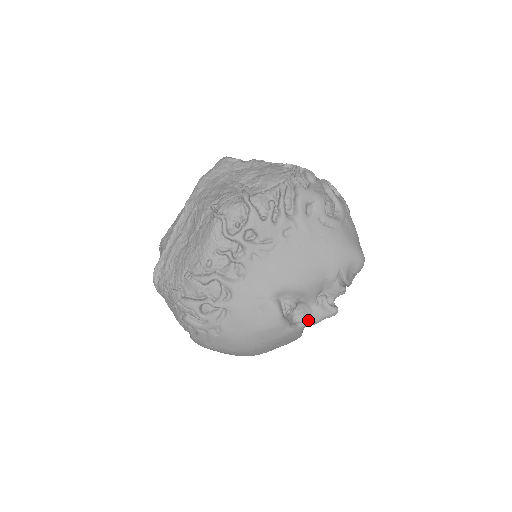
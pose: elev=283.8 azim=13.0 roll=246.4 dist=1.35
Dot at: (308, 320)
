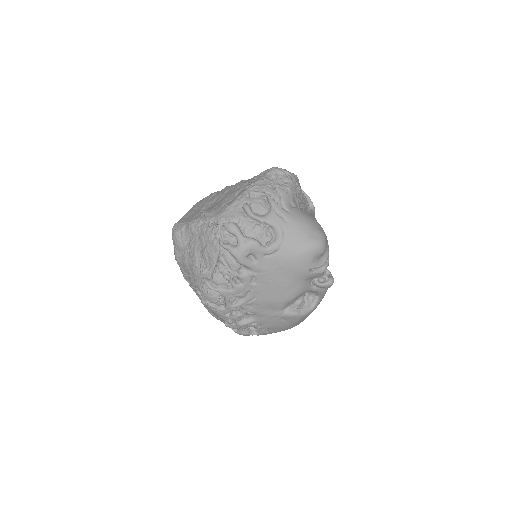
Dot at: (319, 294)
